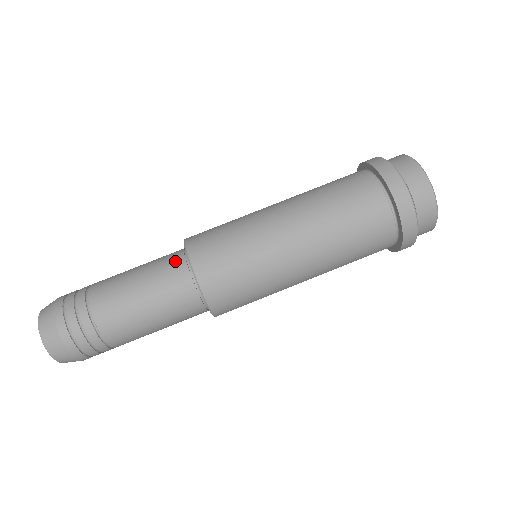
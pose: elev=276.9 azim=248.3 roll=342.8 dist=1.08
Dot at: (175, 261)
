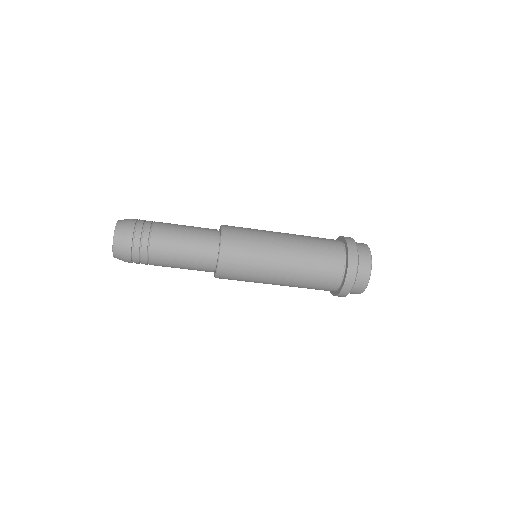
Dot at: (211, 239)
